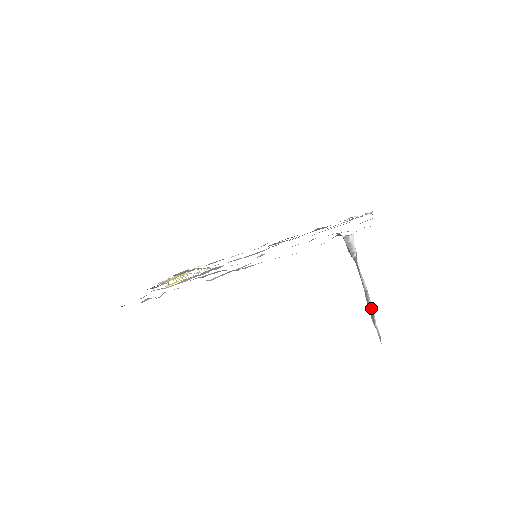
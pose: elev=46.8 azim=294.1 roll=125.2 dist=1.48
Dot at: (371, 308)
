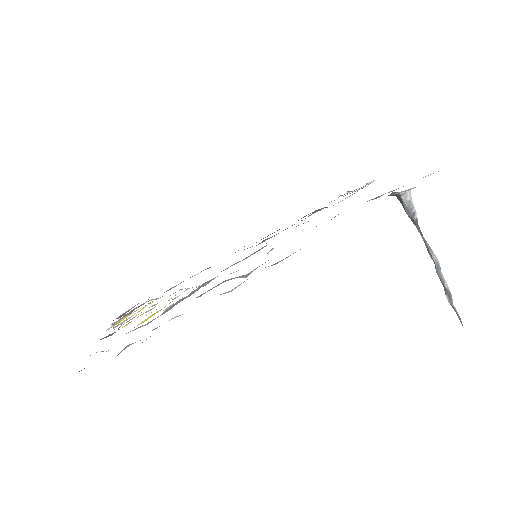
Dot at: (445, 282)
